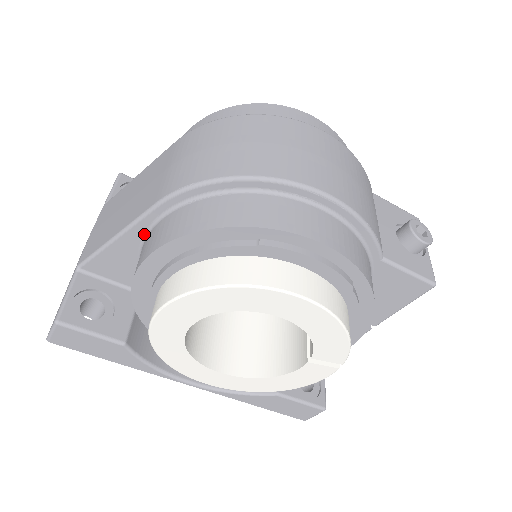
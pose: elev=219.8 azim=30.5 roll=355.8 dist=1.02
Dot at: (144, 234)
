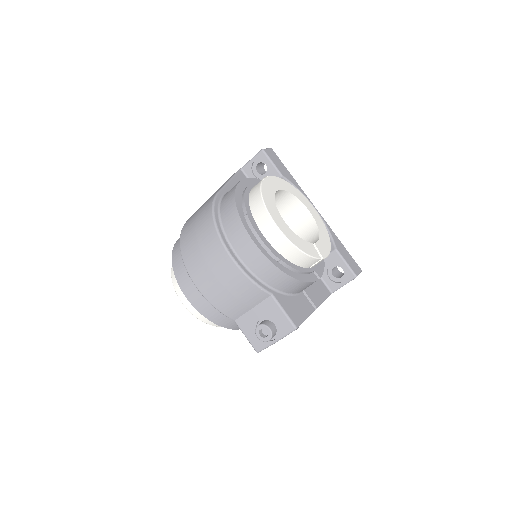
Dot at: occluded
